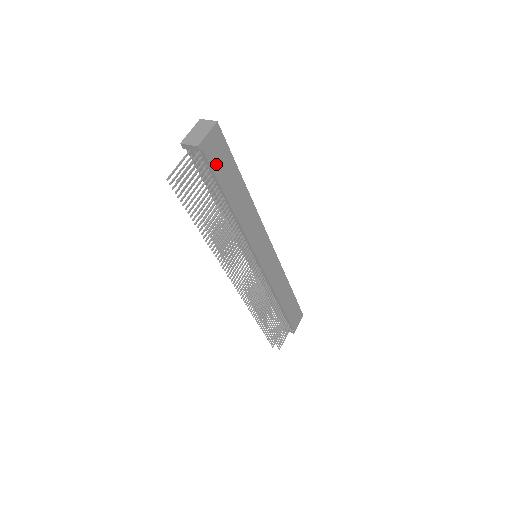
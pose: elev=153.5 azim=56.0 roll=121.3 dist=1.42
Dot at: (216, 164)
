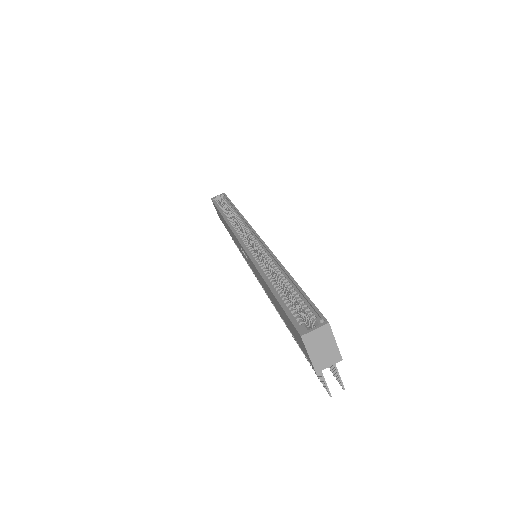
Dot at: occluded
